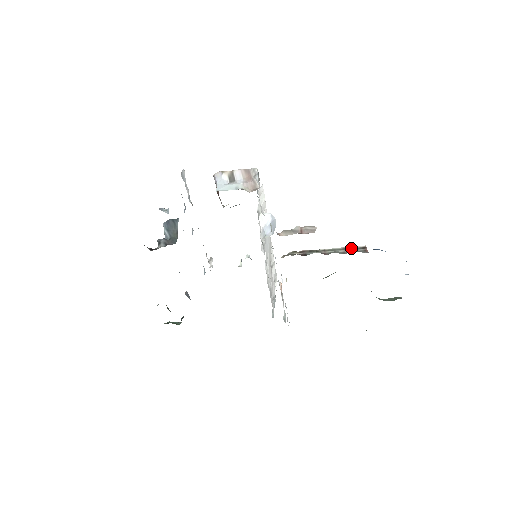
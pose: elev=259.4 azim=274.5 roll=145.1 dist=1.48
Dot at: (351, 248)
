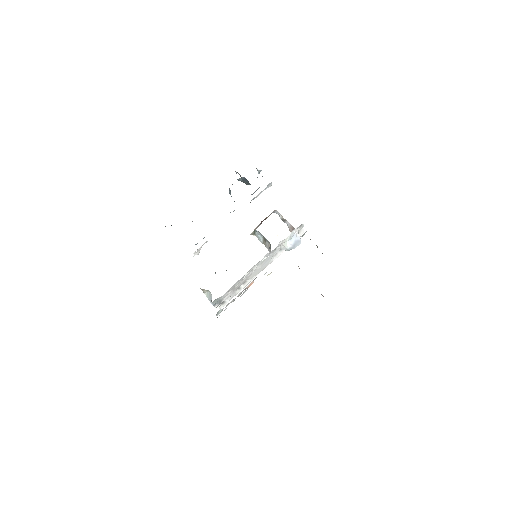
Dot at: occluded
